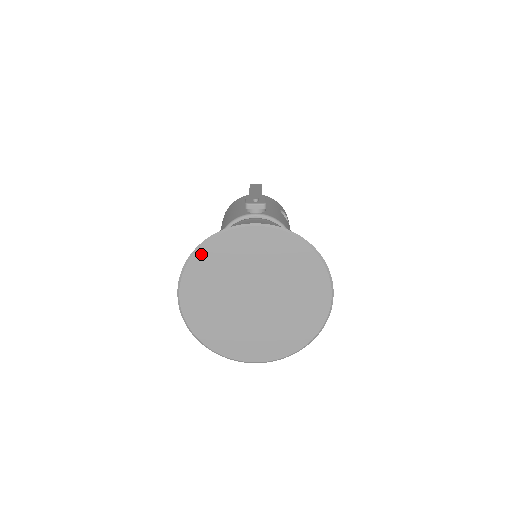
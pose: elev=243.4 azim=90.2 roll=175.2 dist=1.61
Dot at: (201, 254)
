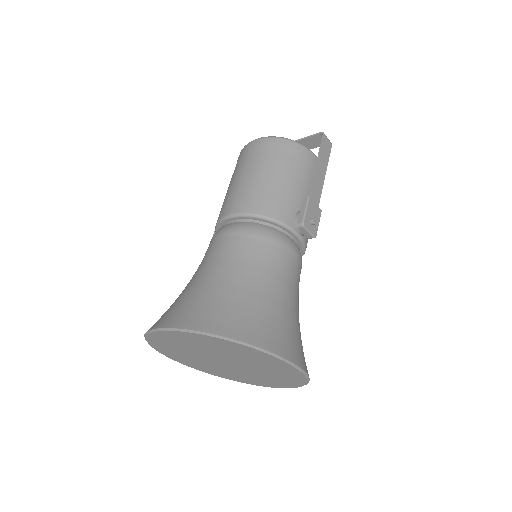
Dot at: (228, 342)
